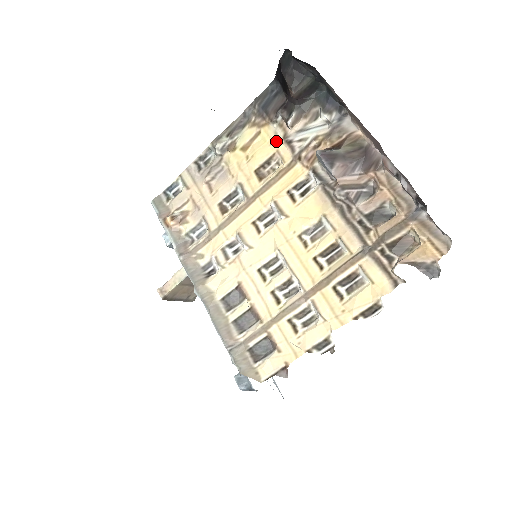
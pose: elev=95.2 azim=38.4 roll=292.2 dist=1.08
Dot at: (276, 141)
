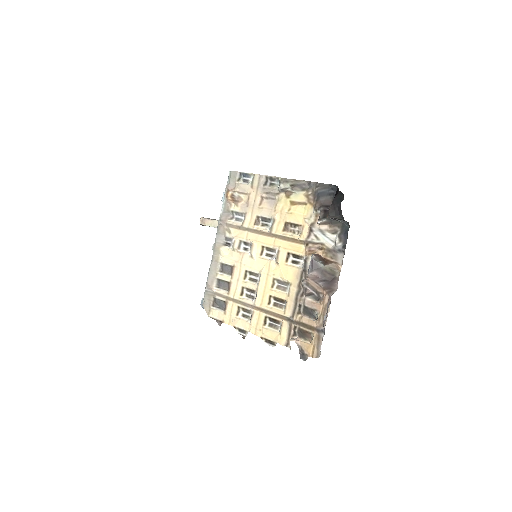
Dot at: (307, 220)
